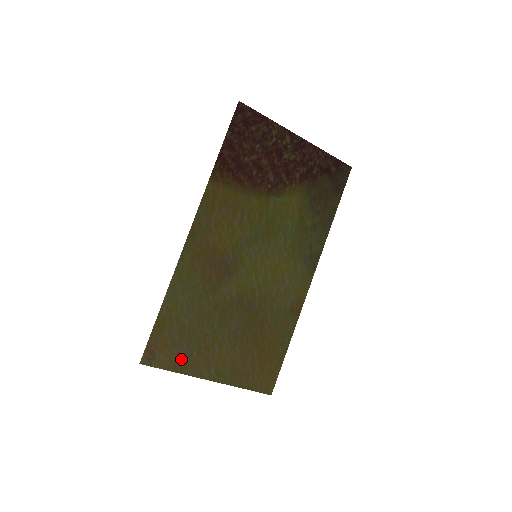
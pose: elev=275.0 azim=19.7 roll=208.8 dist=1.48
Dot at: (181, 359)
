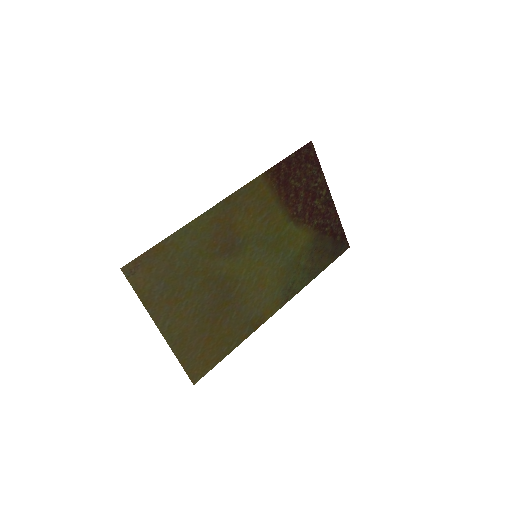
Dot at: (152, 292)
